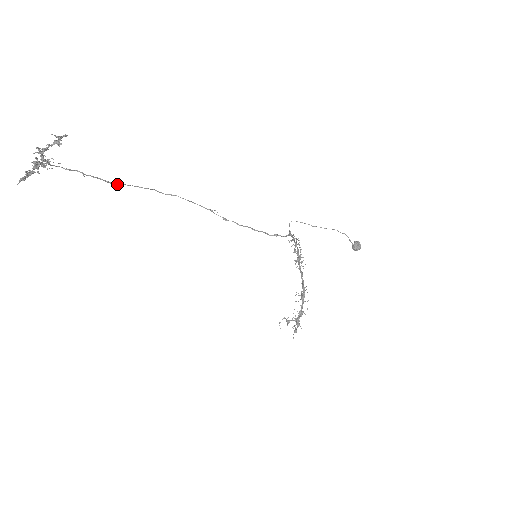
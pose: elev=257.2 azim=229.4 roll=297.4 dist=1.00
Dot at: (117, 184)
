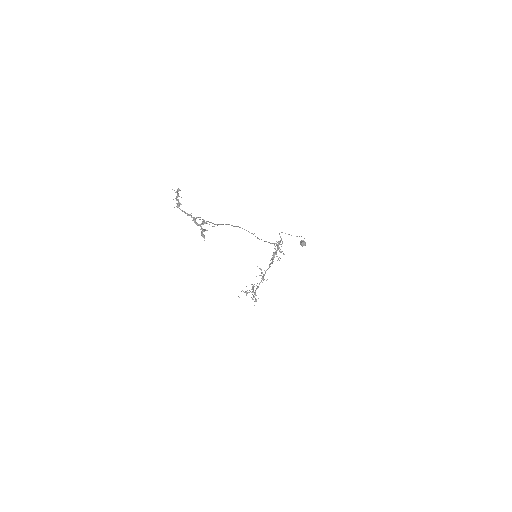
Dot at: occluded
